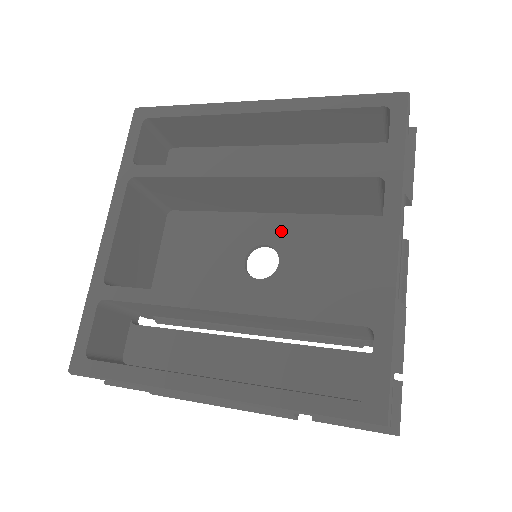
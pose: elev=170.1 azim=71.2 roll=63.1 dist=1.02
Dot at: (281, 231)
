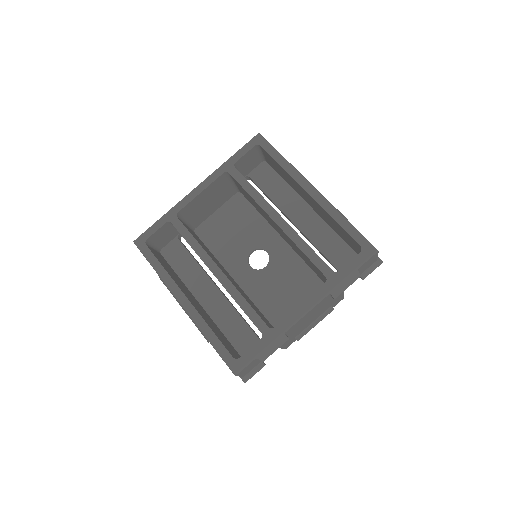
Dot at: (280, 252)
